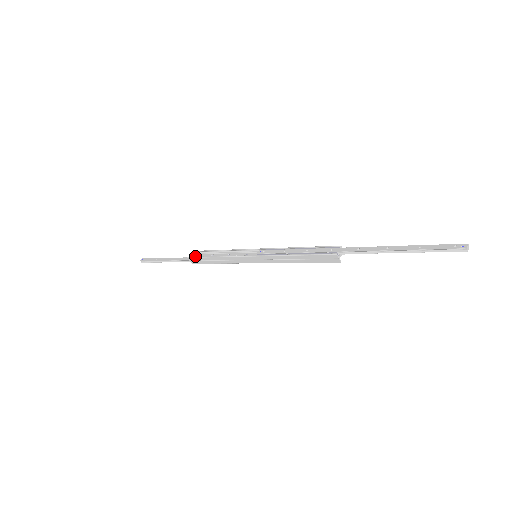
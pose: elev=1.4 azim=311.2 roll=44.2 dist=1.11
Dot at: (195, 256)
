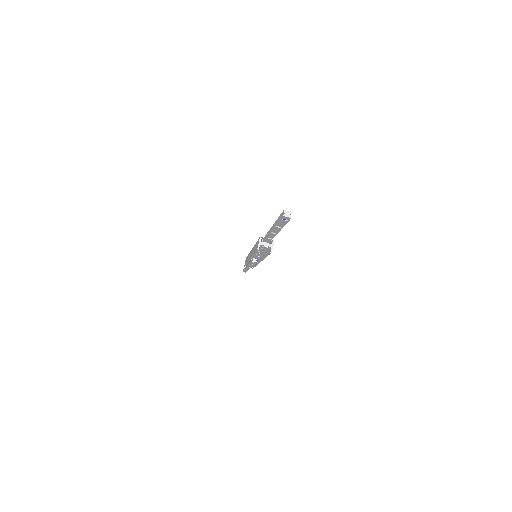
Dot at: occluded
